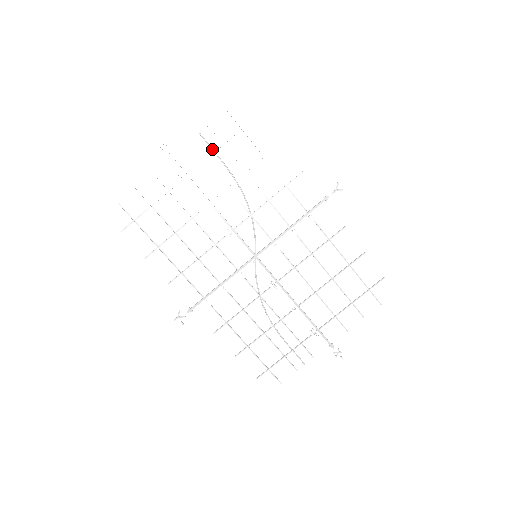
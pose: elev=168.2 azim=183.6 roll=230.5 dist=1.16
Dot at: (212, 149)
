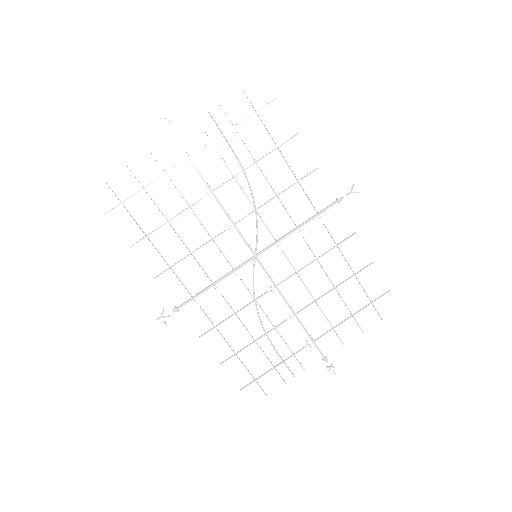
Dot at: (220, 131)
